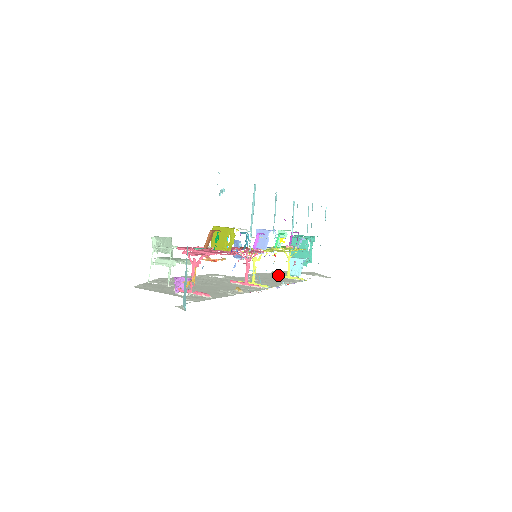
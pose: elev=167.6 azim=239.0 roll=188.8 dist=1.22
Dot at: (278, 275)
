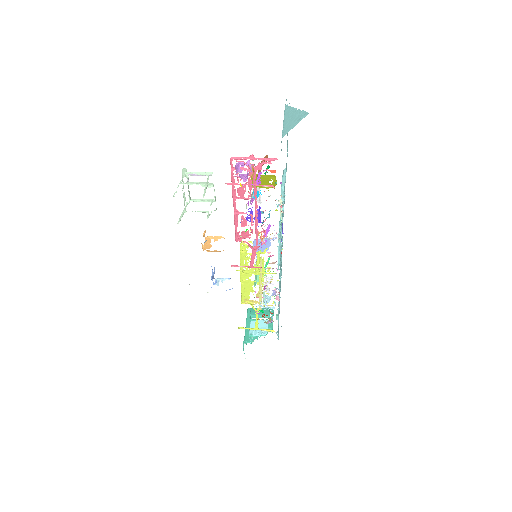
Dot at: occluded
